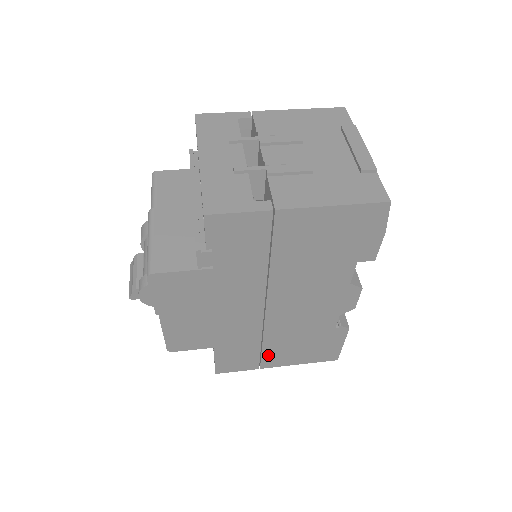
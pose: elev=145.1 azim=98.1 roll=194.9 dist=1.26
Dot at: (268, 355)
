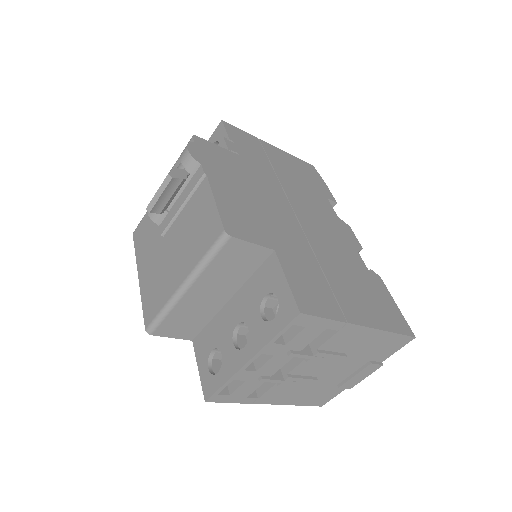
Dot at: (339, 294)
